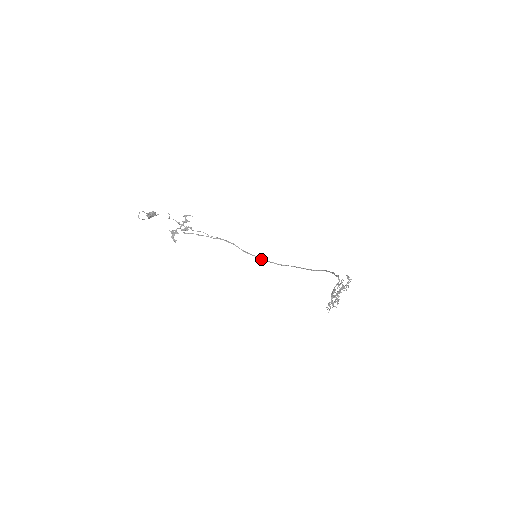
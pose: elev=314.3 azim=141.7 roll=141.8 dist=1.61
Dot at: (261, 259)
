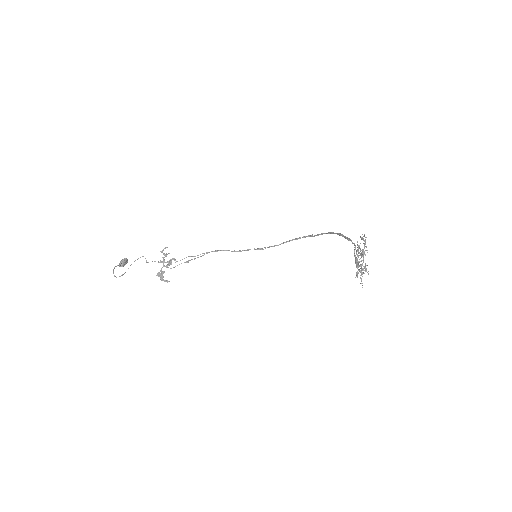
Dot at: occluded
